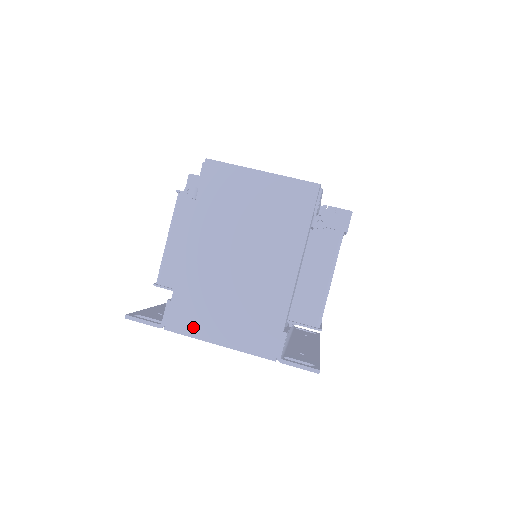
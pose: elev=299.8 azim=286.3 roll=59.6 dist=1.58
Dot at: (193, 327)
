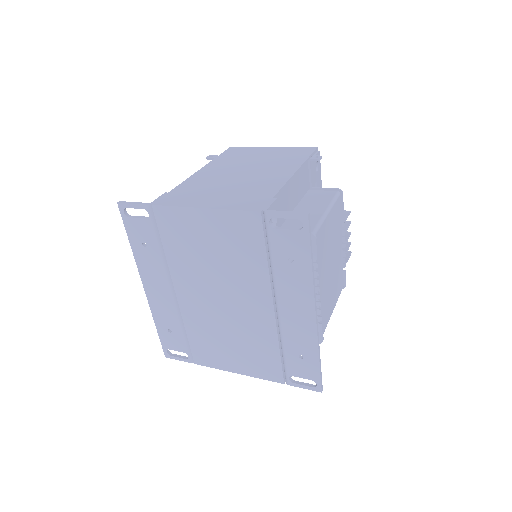
Dot at: (182, 202)
